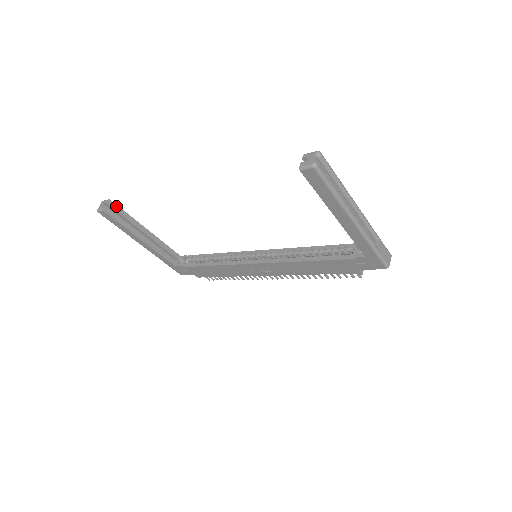
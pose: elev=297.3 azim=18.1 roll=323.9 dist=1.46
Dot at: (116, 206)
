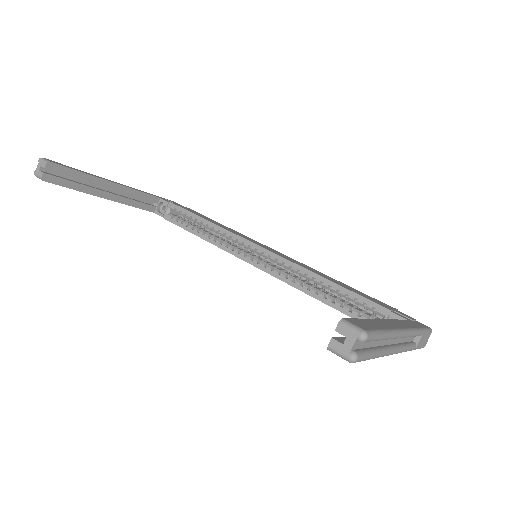
Dot at: (61, 167)
